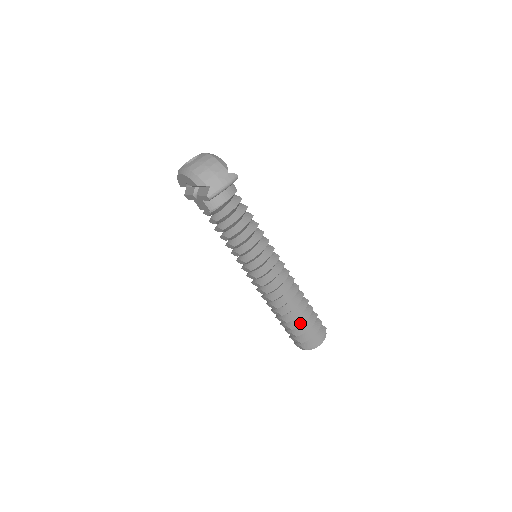
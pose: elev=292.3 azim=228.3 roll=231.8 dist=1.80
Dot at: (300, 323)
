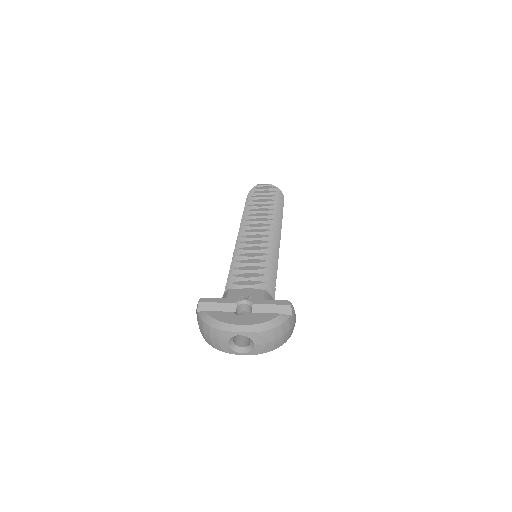
Dot at: occluded
